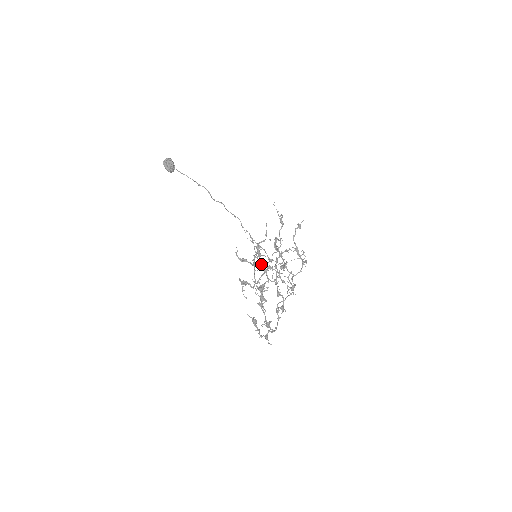
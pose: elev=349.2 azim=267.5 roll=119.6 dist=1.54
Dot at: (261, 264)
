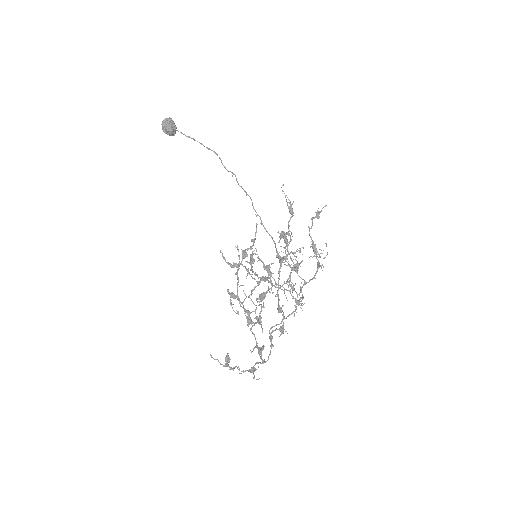
Dot at: (264, 265)
